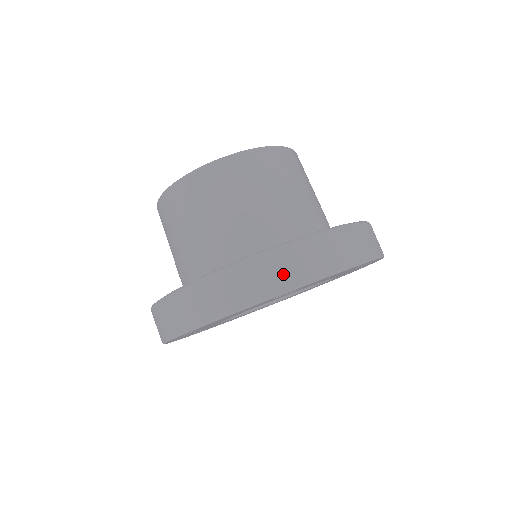
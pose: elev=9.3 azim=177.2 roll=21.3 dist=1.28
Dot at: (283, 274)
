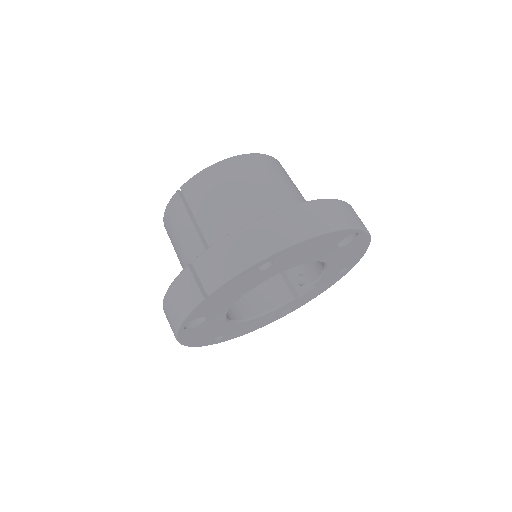
Dot at: (355, 218)
